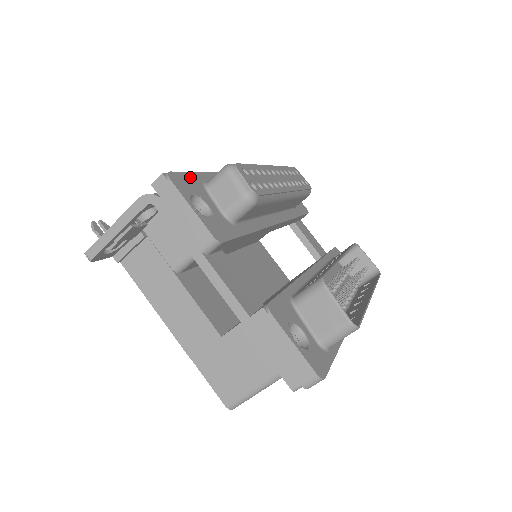
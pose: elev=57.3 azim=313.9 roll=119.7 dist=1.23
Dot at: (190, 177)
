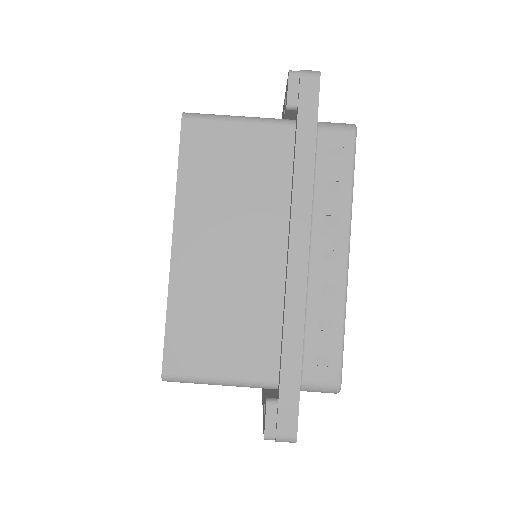
Dot at: occluded
